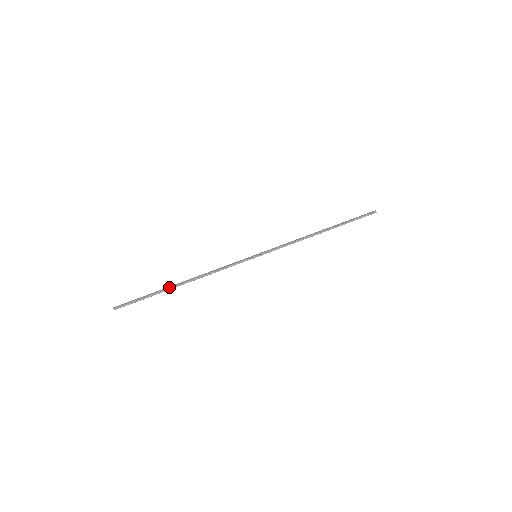
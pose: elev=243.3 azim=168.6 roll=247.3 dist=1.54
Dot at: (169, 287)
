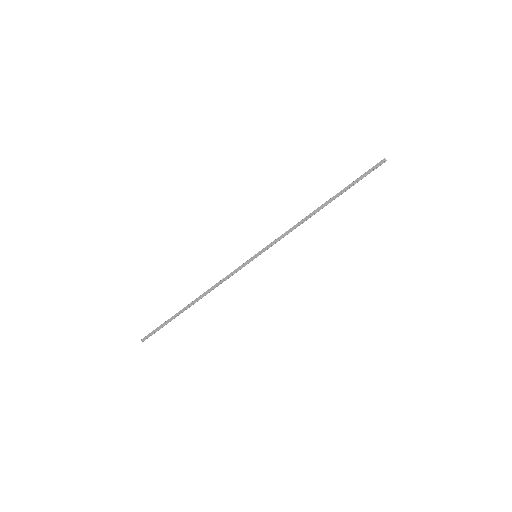
Dot at: (182, 311)
